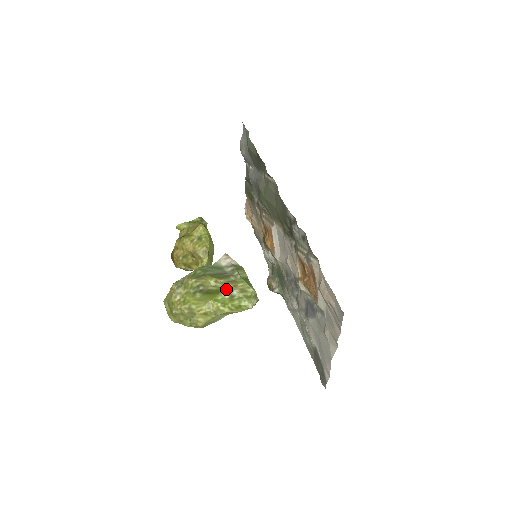
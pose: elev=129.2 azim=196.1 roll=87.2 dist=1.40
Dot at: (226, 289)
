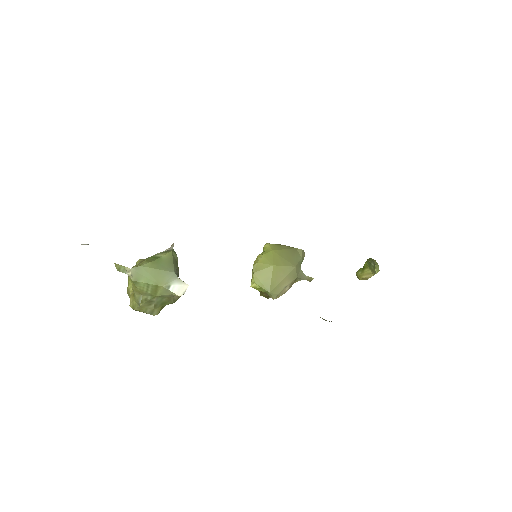
Dot at: occluded
